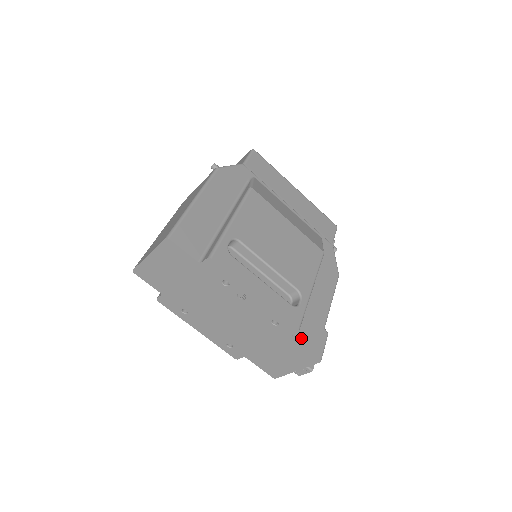
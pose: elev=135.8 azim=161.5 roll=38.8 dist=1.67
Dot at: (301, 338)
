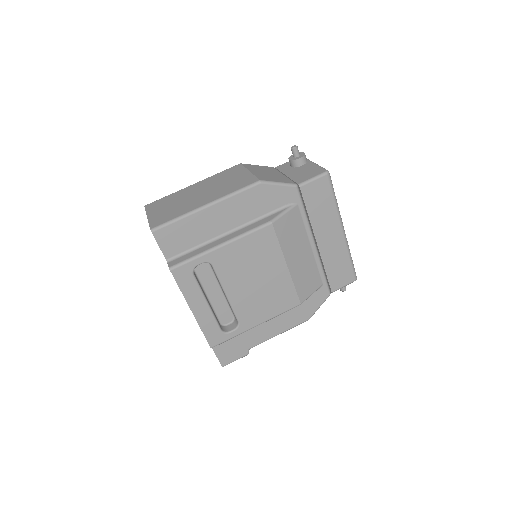
Dot at: (218, 347)
